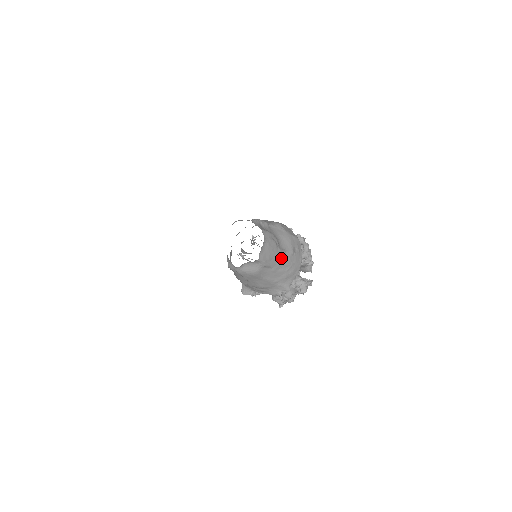
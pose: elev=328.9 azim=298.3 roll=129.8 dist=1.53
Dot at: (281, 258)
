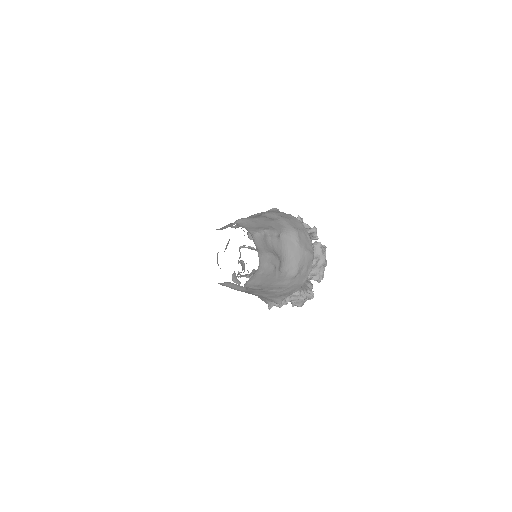
Dot at: (277, 281)
